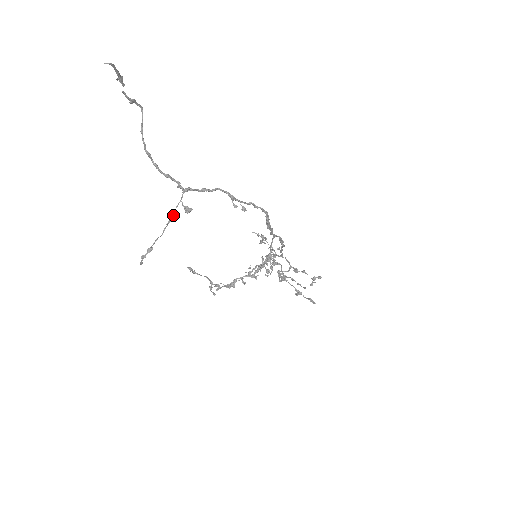
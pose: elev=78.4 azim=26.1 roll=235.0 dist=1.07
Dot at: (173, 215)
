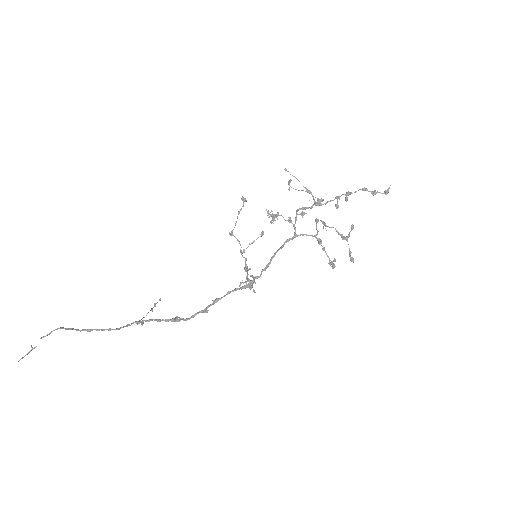
Dot at: occluded
